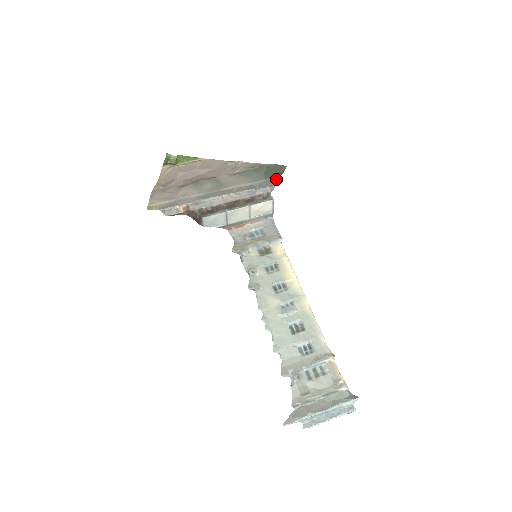
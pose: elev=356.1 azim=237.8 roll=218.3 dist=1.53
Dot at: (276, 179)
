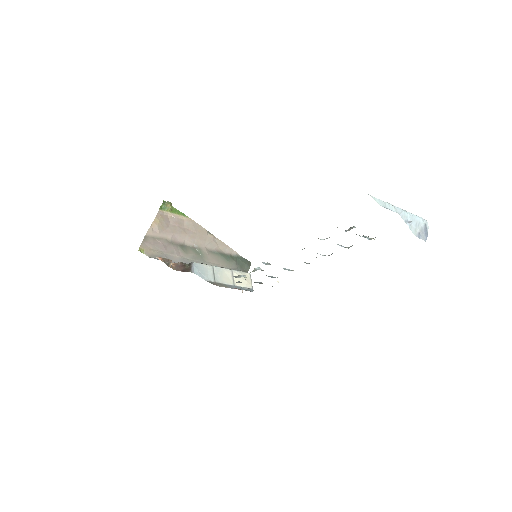
Dot at: occluded
